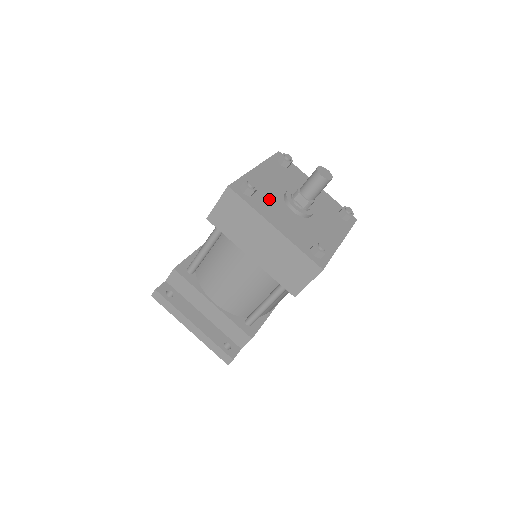
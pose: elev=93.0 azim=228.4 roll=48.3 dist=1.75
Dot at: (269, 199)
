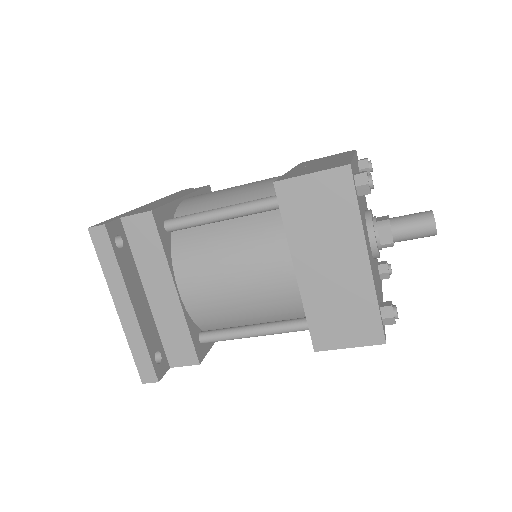
Dot at: occluded
